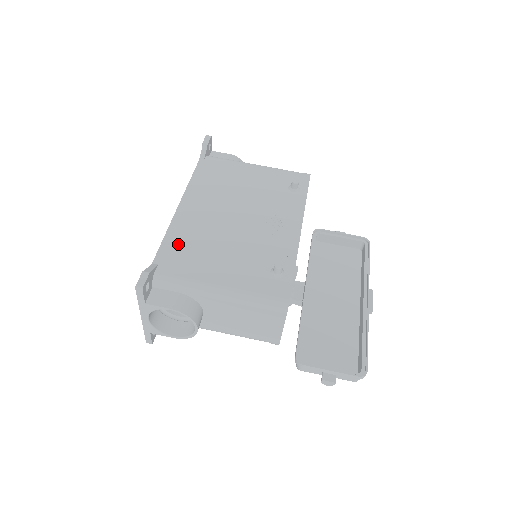
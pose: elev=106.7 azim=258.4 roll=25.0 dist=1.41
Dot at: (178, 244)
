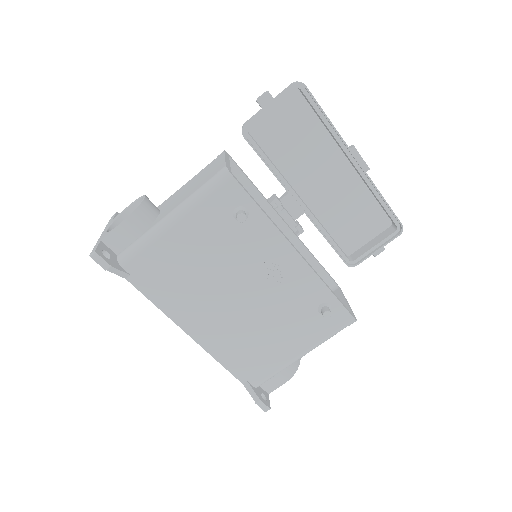
Dot at: (237, 359)
